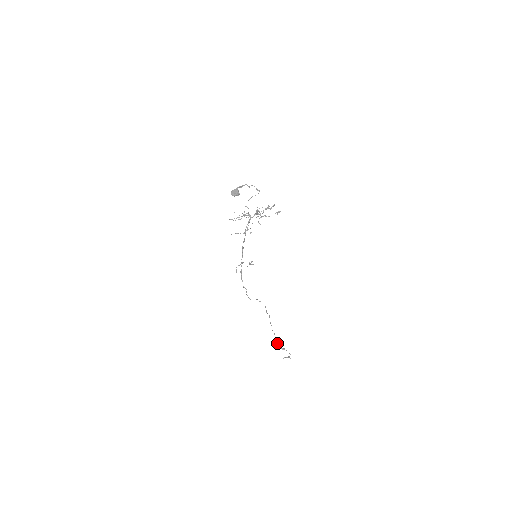
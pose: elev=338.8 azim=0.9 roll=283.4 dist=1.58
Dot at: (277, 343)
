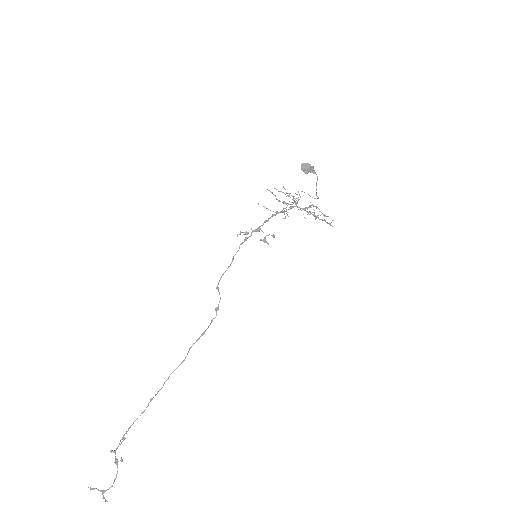
Dot at: (124, 438)
